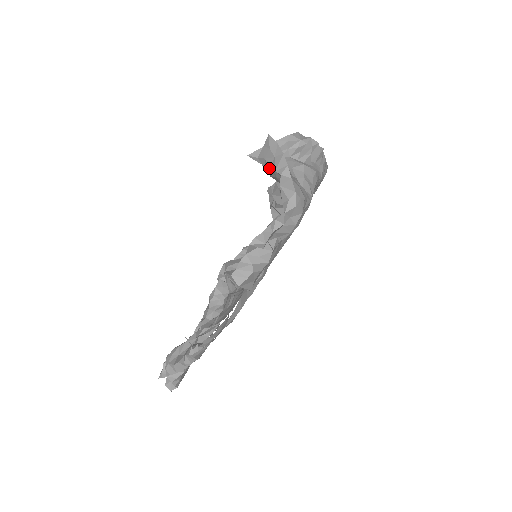
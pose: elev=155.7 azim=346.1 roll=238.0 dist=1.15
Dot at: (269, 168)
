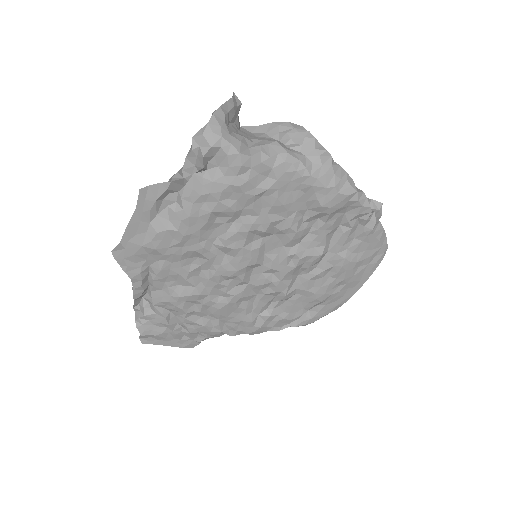
Dot at: occluded
